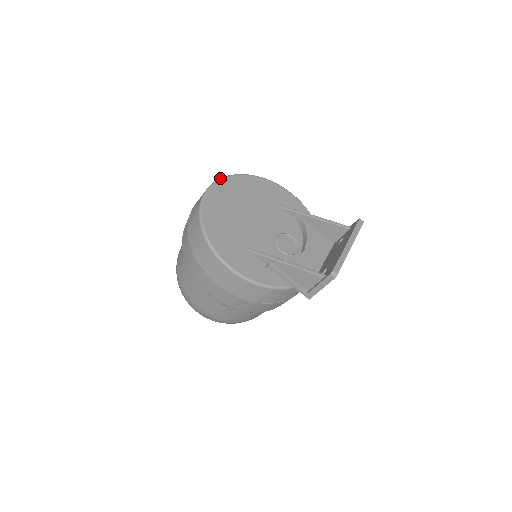
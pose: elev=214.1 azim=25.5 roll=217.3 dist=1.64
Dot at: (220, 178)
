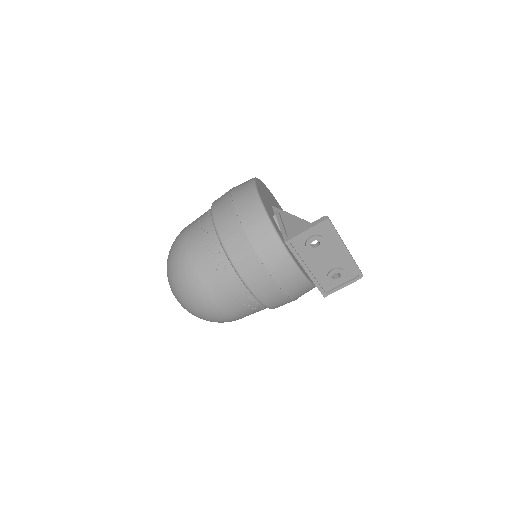
Dot at: occluded
